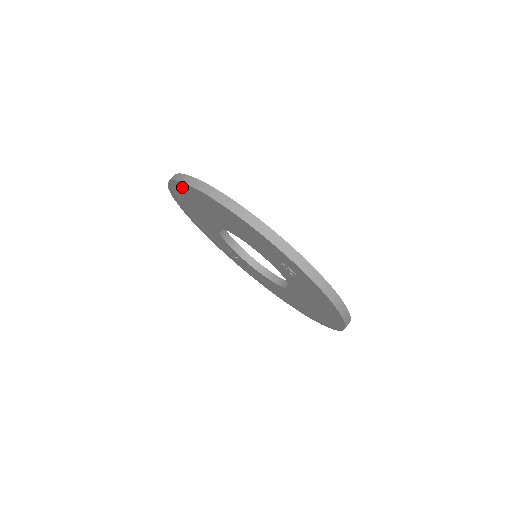
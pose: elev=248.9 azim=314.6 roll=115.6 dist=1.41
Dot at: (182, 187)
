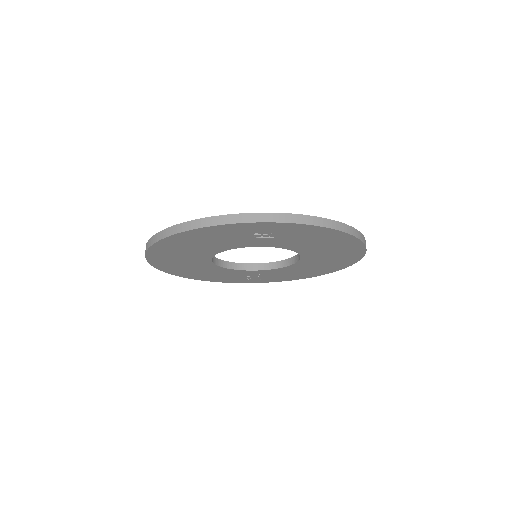
Dot at: (154, 256)
